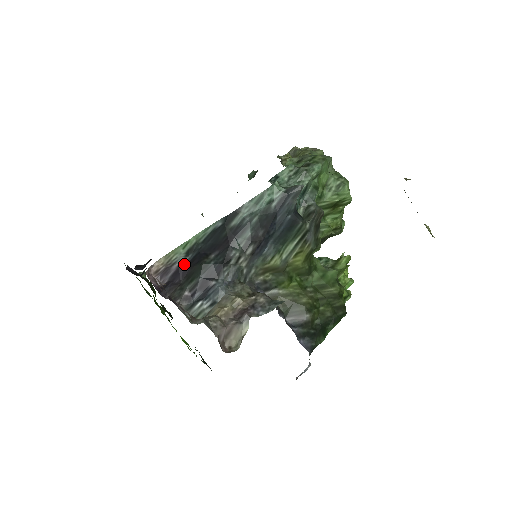
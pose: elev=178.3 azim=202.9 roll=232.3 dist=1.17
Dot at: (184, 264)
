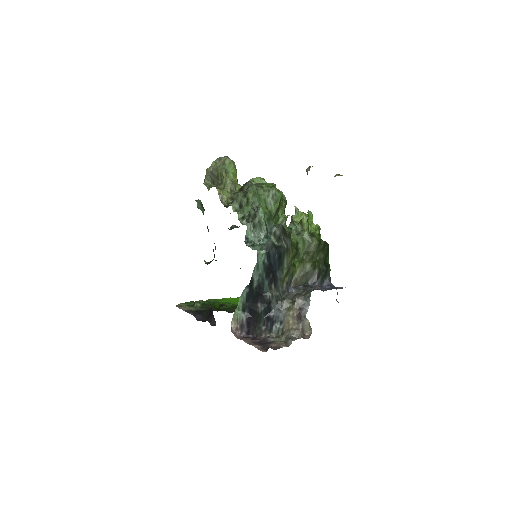
Dot at: (248, 318)
